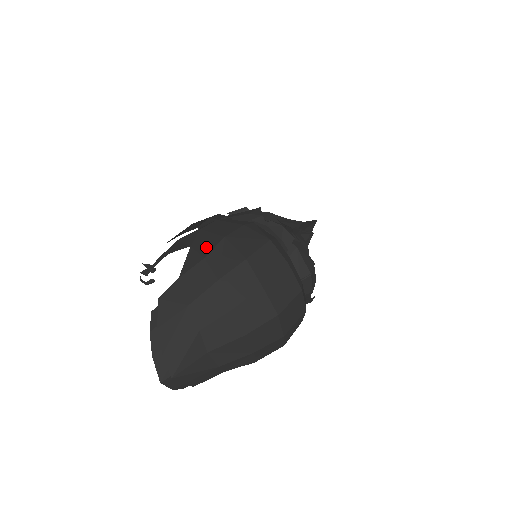
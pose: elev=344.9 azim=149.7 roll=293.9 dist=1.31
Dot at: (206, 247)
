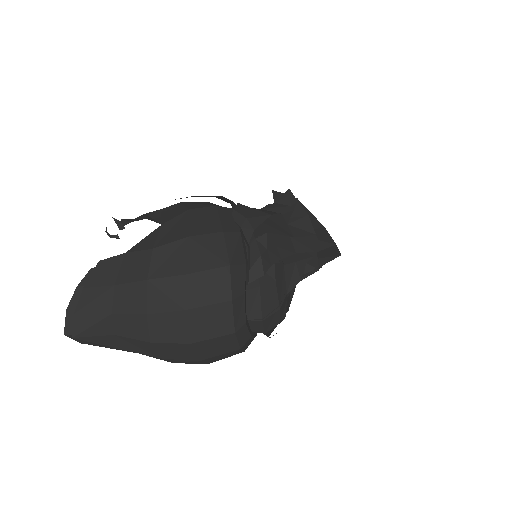
Dot at: (167, 236)
